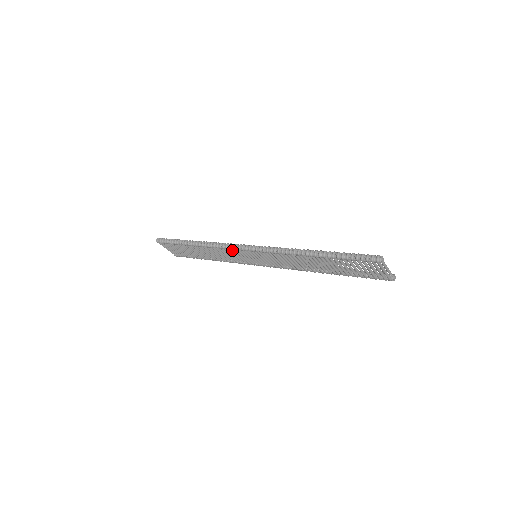
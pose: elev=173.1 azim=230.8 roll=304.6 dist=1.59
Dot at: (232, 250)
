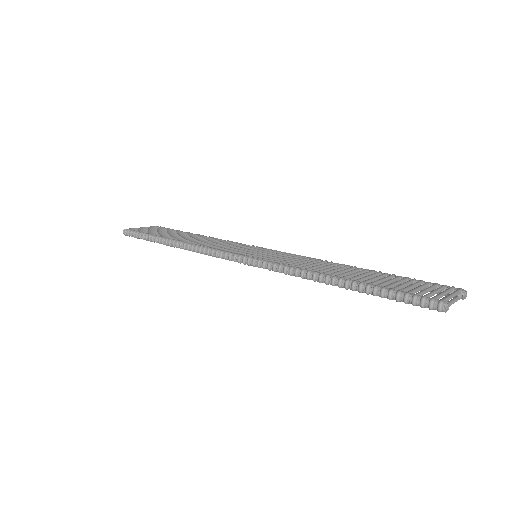
Dot at: occluded
